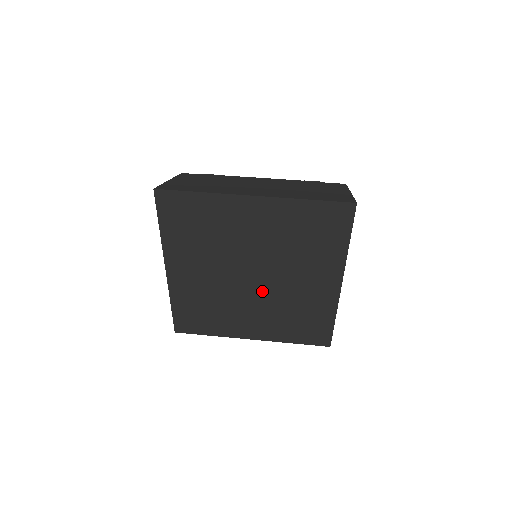
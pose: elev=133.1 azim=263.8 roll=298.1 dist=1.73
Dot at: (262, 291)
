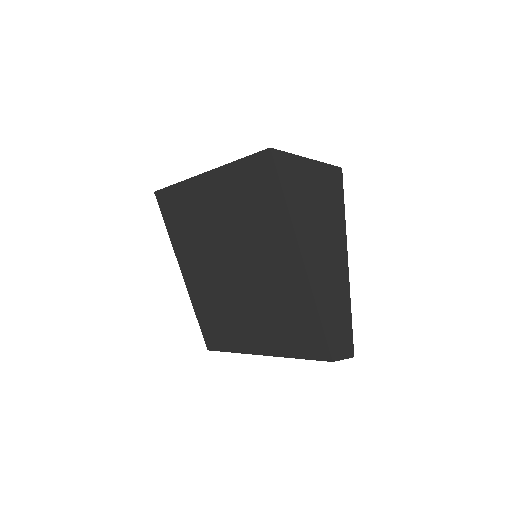
Dot at: (246, 284)
